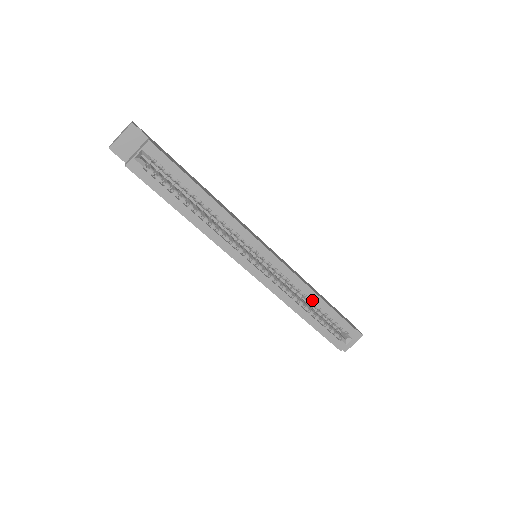
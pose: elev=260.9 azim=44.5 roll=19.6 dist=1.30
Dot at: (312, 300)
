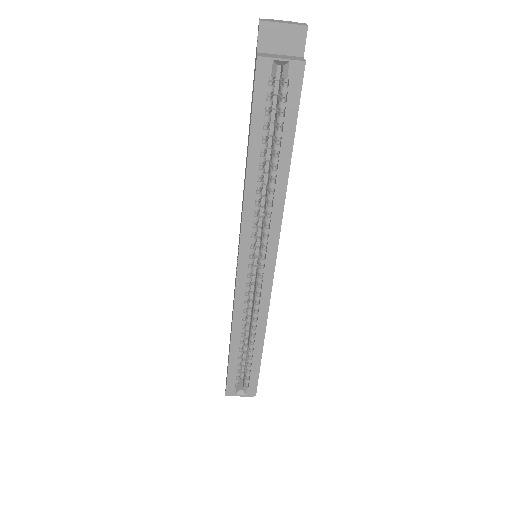
Dot at: (255, 337)
